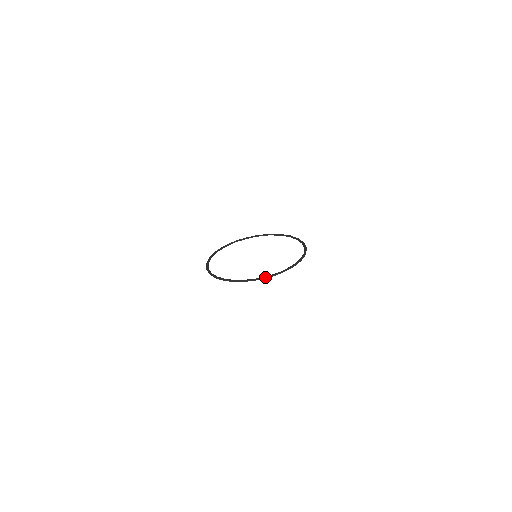
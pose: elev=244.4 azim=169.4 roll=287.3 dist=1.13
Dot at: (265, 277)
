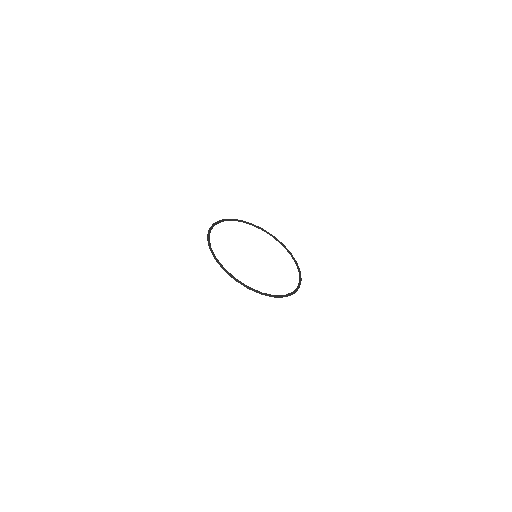
Dot at: (234, 277)
